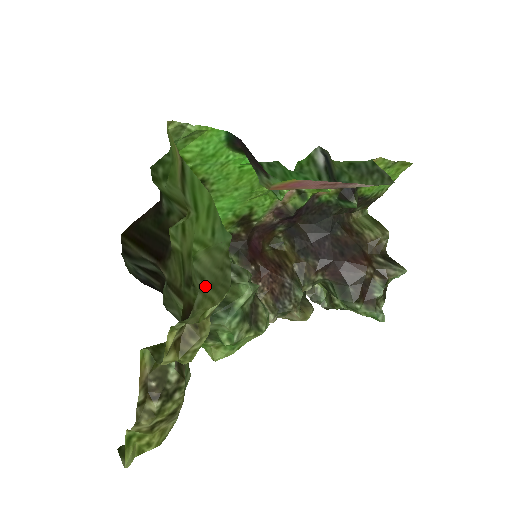
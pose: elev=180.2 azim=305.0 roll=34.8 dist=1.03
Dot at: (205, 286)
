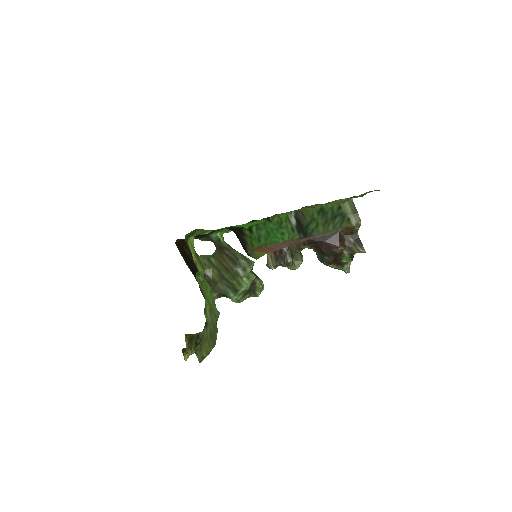
Dot at: (208, 331)
